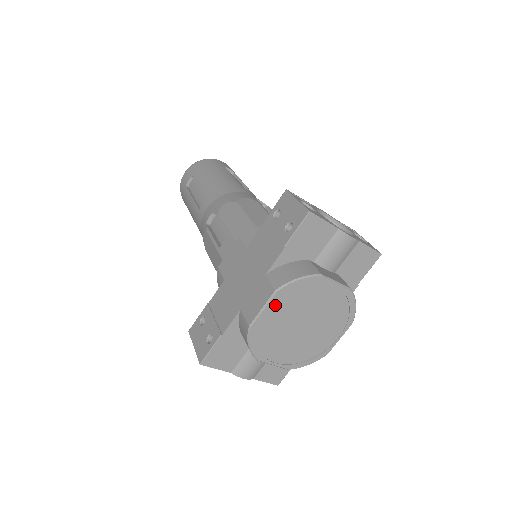
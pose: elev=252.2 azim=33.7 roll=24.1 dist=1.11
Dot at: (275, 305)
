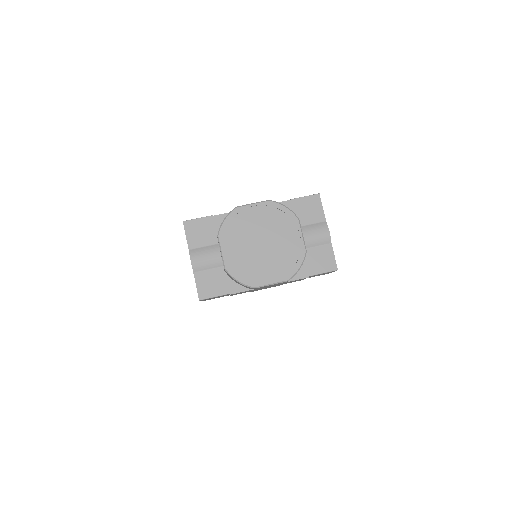
Dot at: (261, 209)
